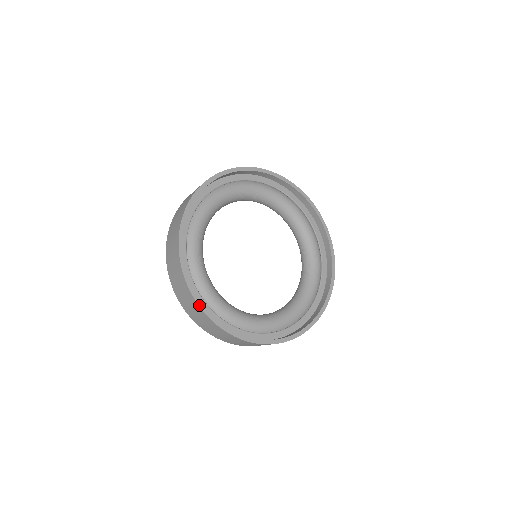
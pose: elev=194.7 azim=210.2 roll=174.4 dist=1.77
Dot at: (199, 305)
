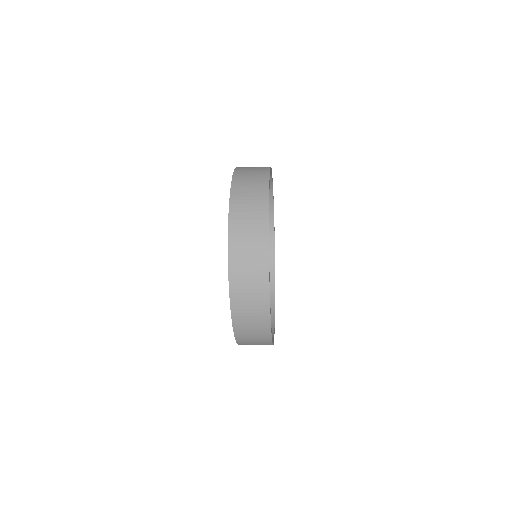
Dot at: occluded
